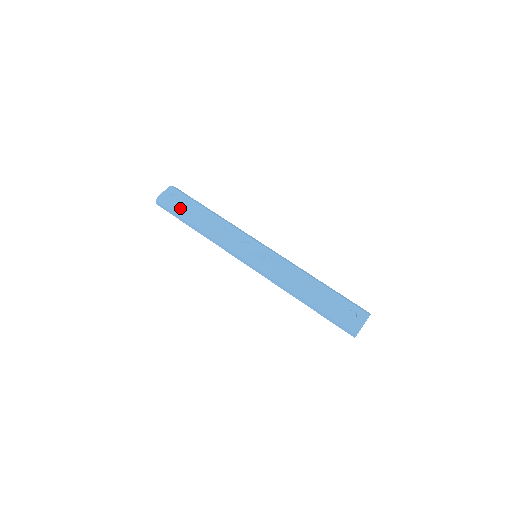
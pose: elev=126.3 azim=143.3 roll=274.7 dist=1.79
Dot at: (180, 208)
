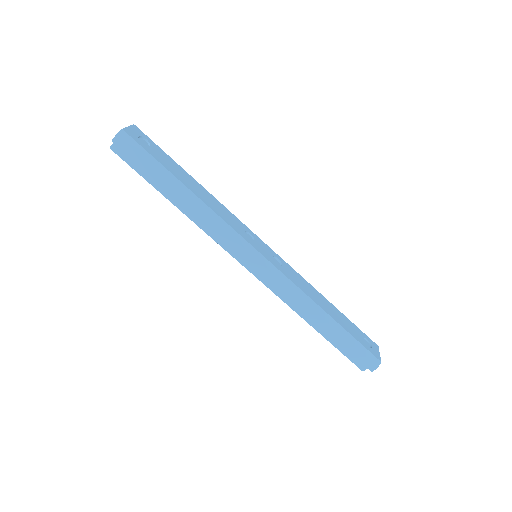
Dot at: (159, 159)
